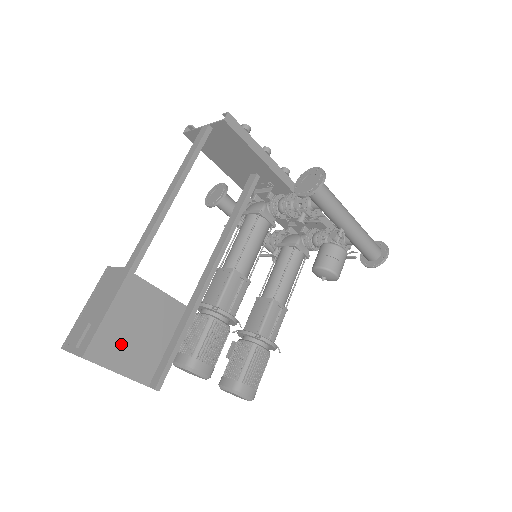
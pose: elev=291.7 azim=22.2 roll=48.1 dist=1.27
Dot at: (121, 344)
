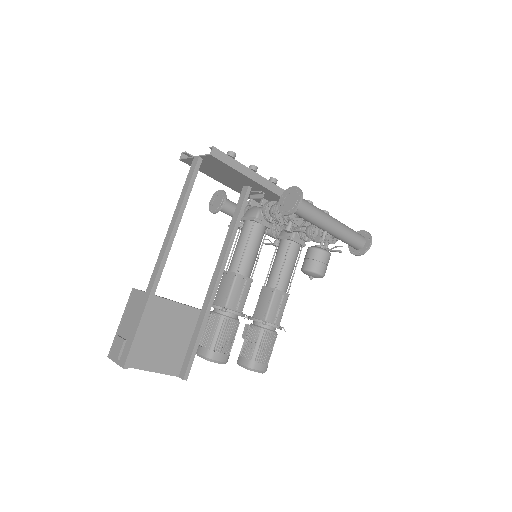
Dot at: (152, 350)
